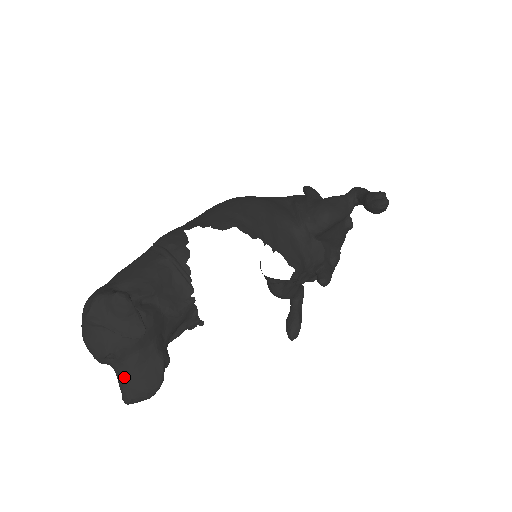
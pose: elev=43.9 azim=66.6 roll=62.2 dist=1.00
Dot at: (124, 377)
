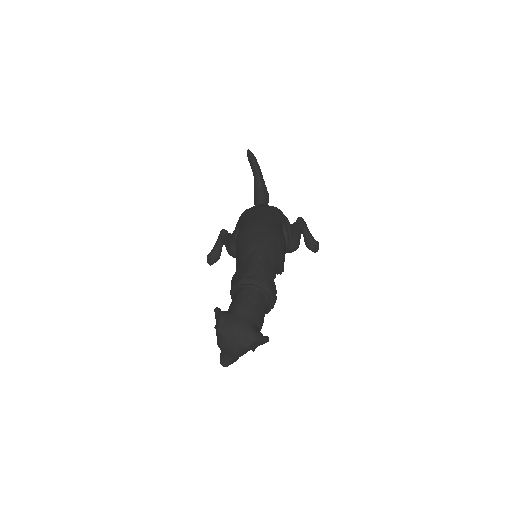
Dot at: (233, 359)
